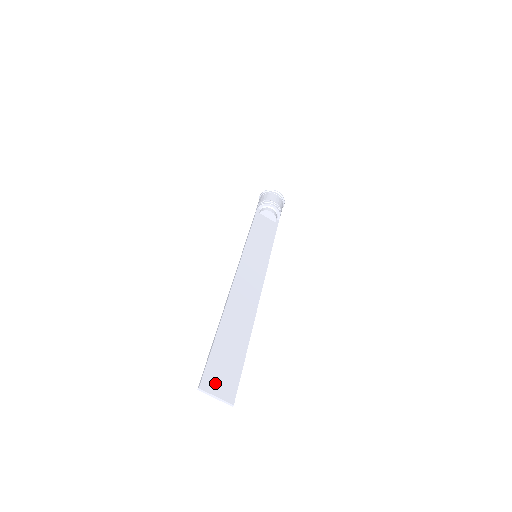
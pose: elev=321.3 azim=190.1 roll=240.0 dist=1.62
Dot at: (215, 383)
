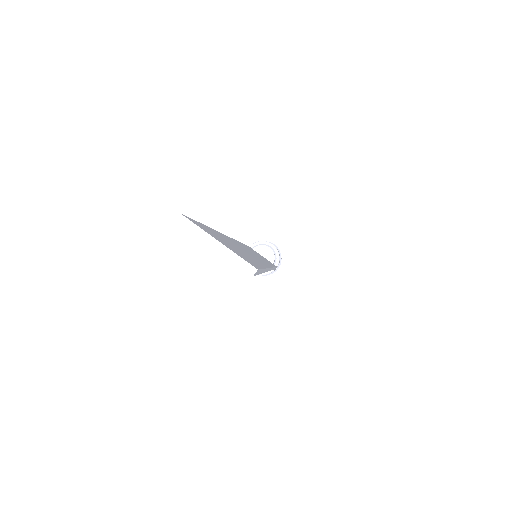
Dot at: (214, 235)
